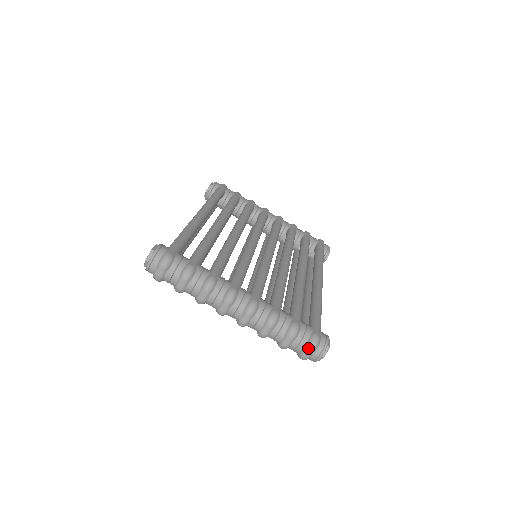
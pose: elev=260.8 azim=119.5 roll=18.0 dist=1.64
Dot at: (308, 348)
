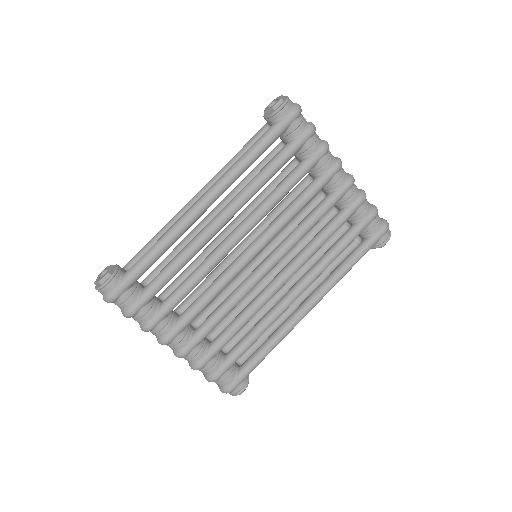
Dot at: occluded
